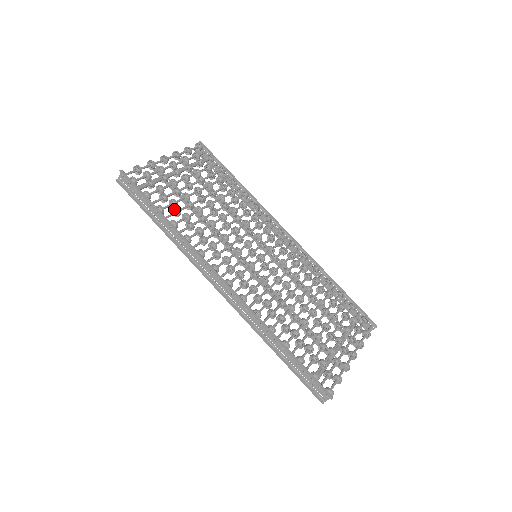
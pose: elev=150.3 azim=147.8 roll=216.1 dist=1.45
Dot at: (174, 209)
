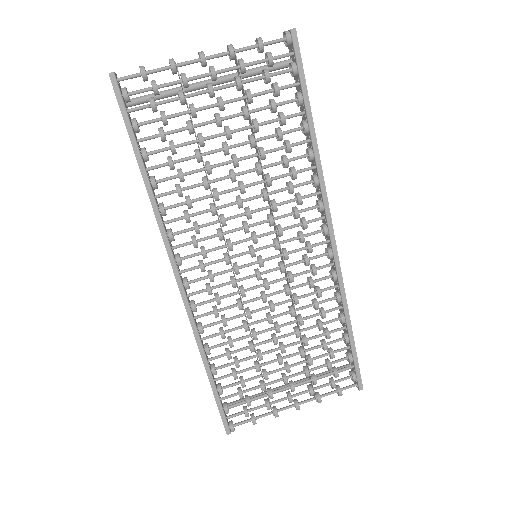
Dot at: (168, 158)
